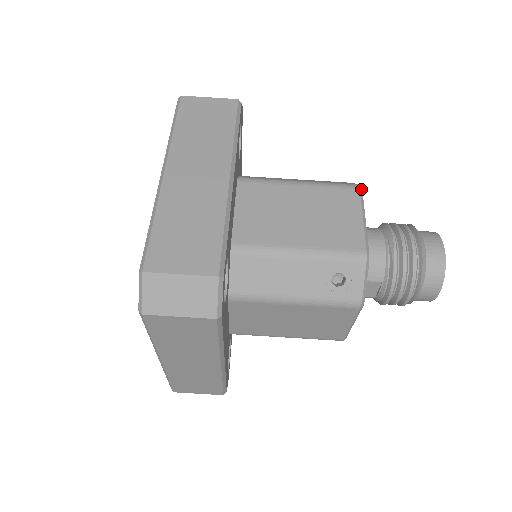
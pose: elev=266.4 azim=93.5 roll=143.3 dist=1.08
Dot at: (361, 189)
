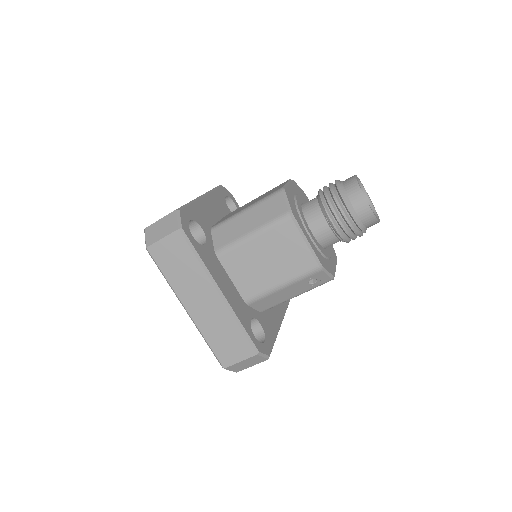
Dot at: (292, 216)
